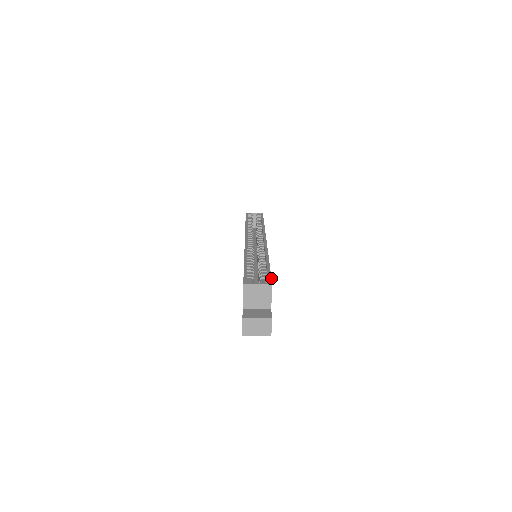
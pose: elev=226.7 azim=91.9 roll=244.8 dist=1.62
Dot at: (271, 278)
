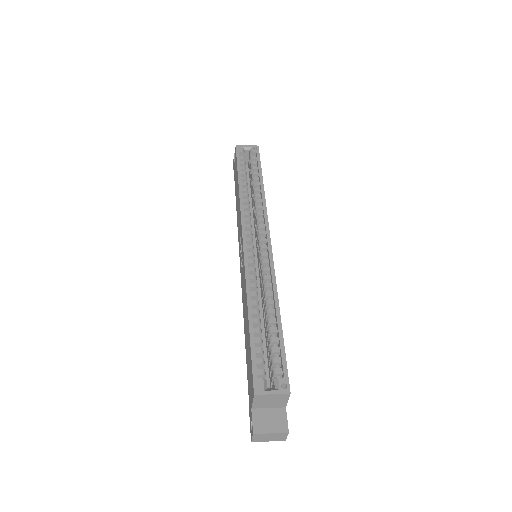
Dot at: occluded
